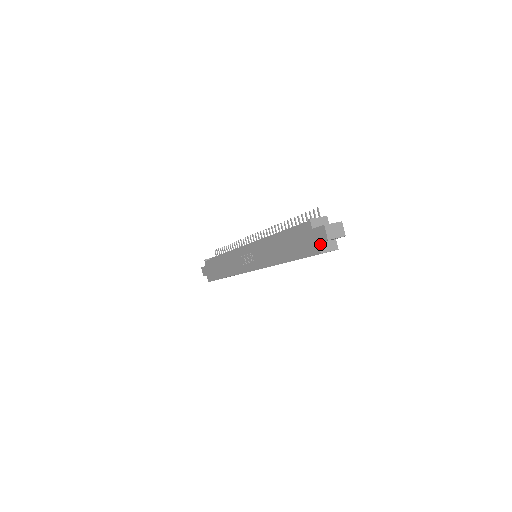
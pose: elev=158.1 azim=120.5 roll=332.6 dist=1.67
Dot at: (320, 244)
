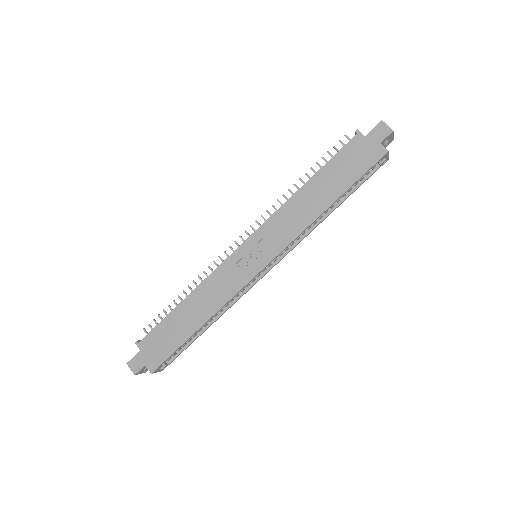
Dot at: (381, 145)
